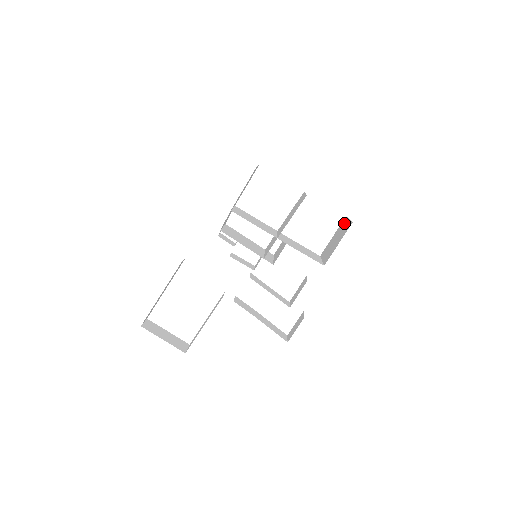
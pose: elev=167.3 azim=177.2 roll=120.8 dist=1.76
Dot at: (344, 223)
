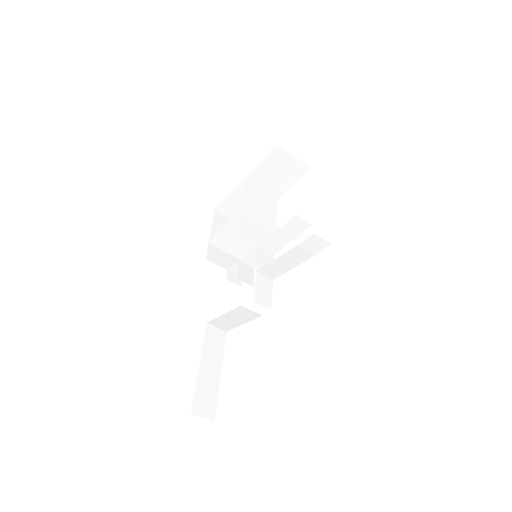
Dot at: occluded
